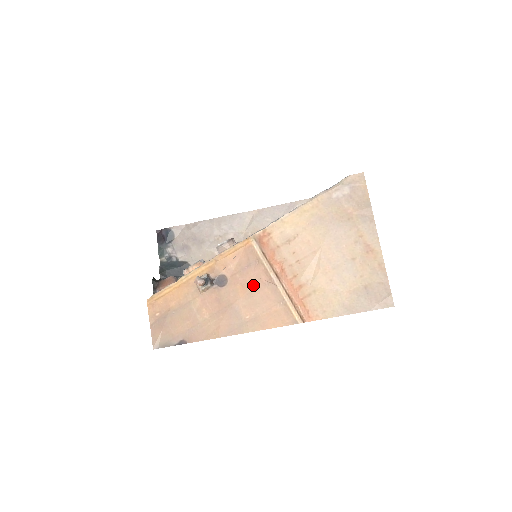
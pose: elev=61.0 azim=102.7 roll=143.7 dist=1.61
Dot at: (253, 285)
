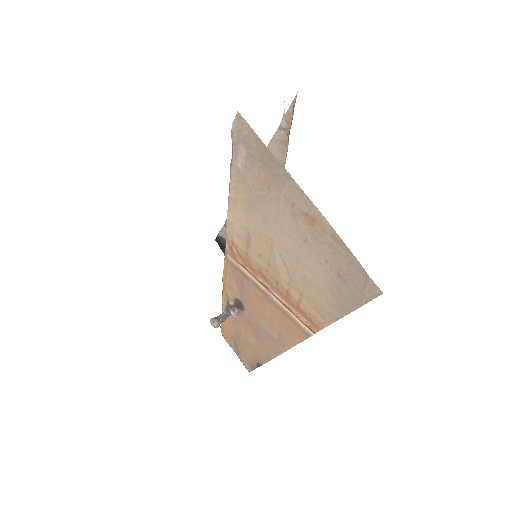
Dot at: (257, 303)
